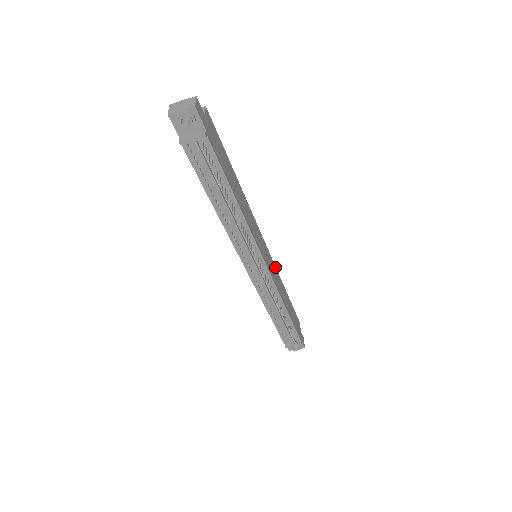
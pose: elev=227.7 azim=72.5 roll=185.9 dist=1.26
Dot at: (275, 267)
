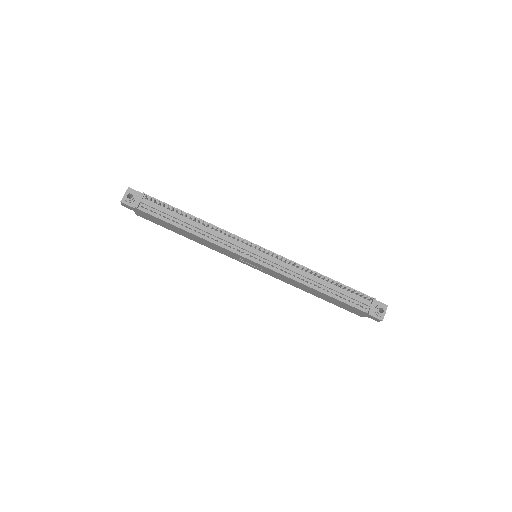
Dot at: occluded
